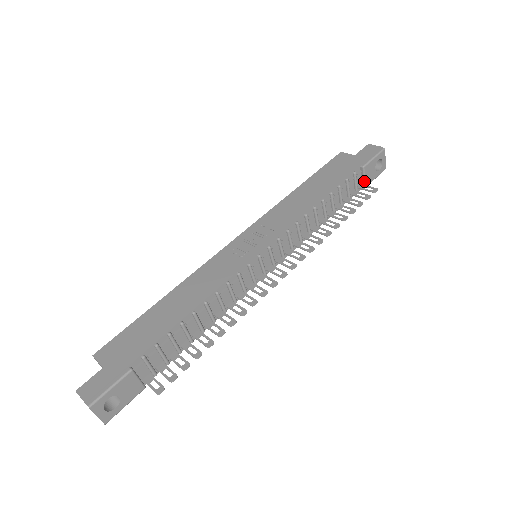
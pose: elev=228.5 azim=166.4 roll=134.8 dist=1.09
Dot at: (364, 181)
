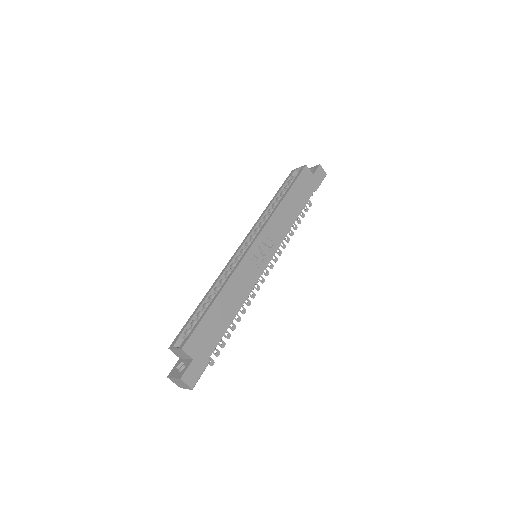
Dot at: occluded
